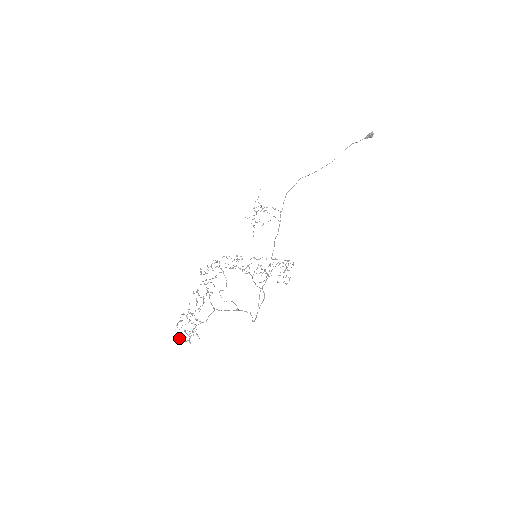
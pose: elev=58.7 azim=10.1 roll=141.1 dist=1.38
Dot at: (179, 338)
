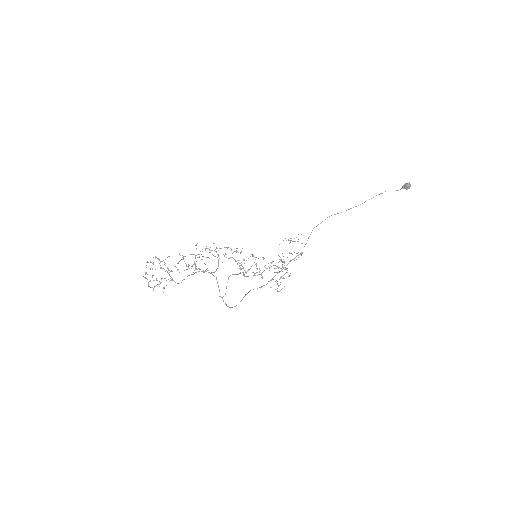
Dot at: occluded
